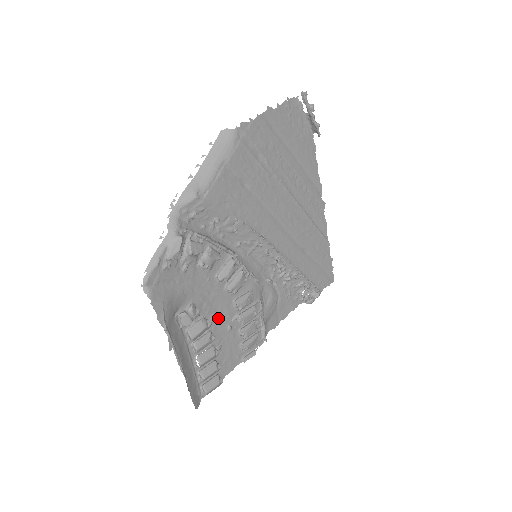
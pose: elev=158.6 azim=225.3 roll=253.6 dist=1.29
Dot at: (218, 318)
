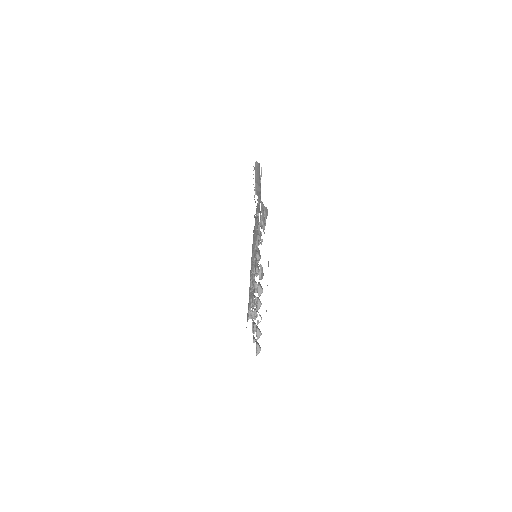
Dot at: occluded
